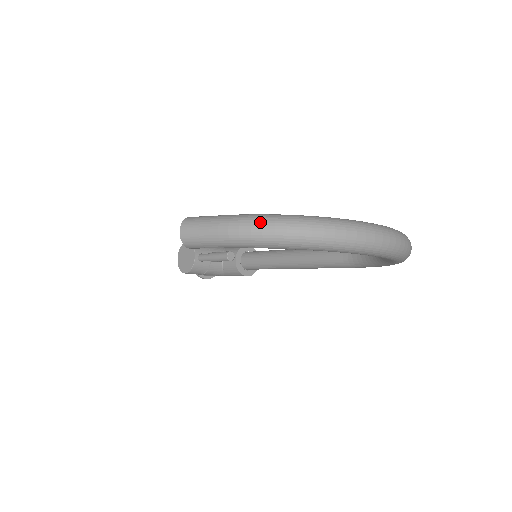
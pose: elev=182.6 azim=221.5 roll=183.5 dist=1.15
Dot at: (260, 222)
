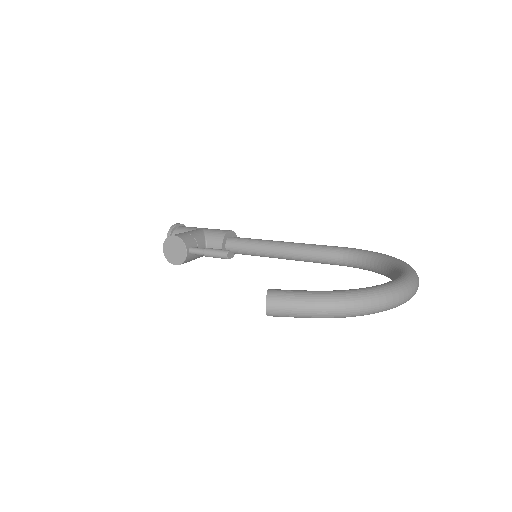
Dot at: (342, 303)
